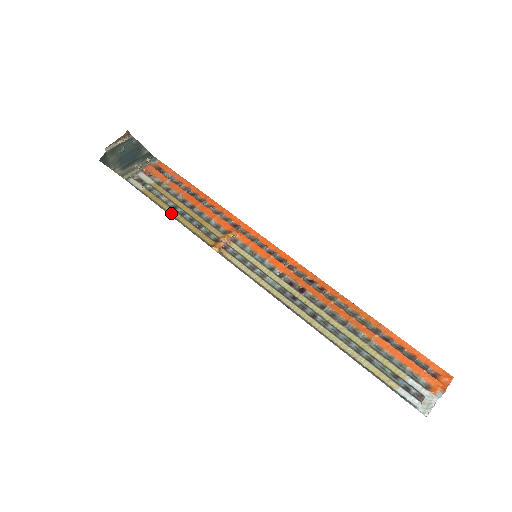
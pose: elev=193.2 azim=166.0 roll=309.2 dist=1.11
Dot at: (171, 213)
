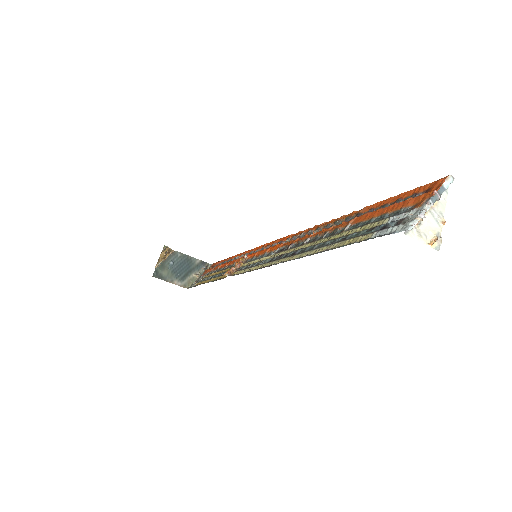
Dot at: (207, 282)
